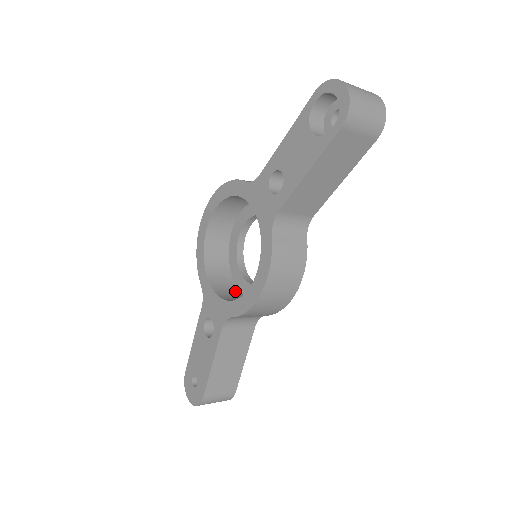
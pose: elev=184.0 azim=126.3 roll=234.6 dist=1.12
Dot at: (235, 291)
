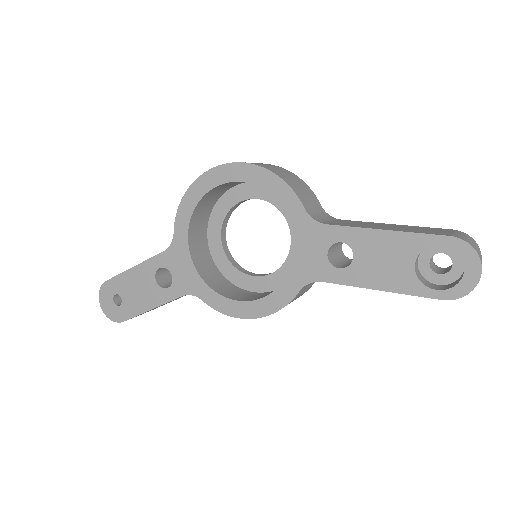
Dot at: (206, 252)
